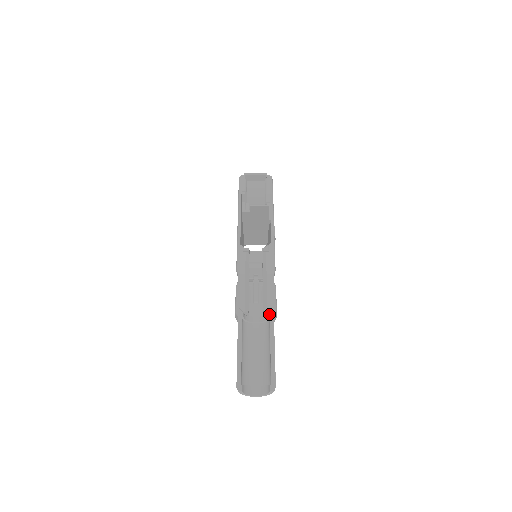
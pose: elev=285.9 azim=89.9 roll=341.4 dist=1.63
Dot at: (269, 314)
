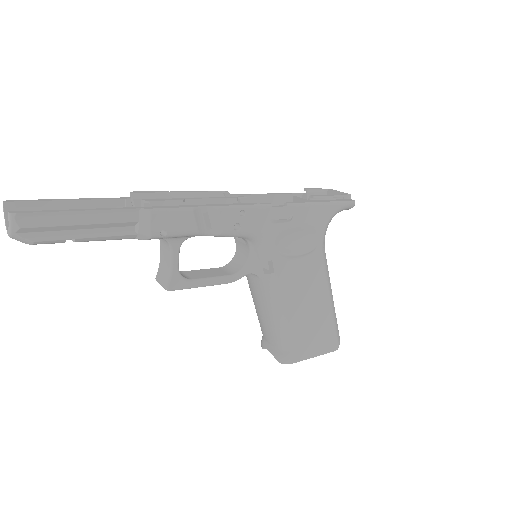
Dot at: (142, 206)
